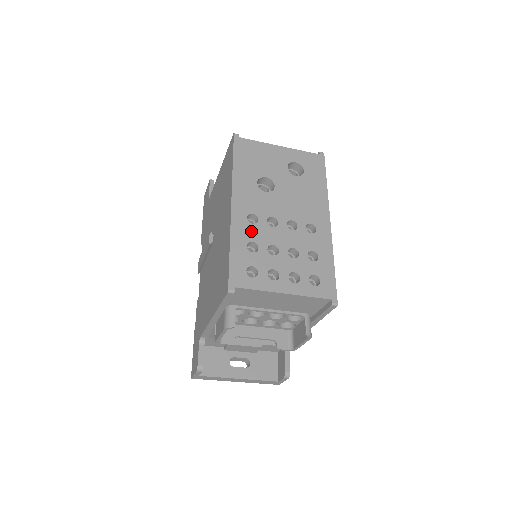
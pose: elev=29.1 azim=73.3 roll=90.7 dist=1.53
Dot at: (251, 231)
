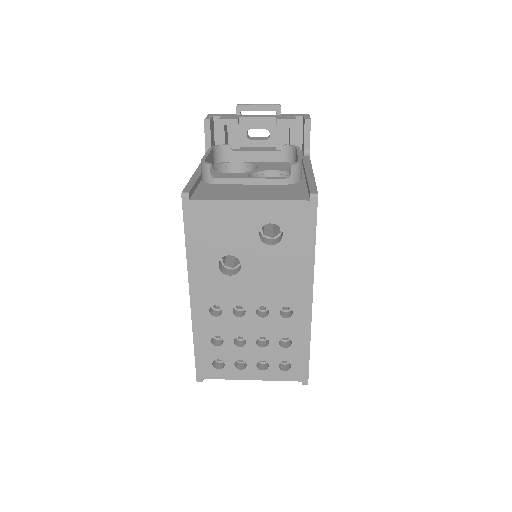
Dot at: (215, 325)
